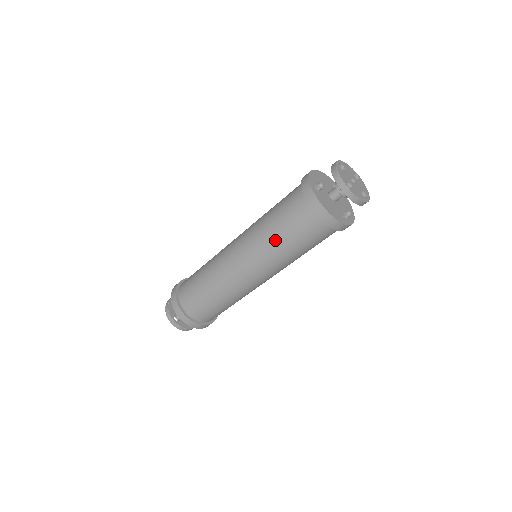
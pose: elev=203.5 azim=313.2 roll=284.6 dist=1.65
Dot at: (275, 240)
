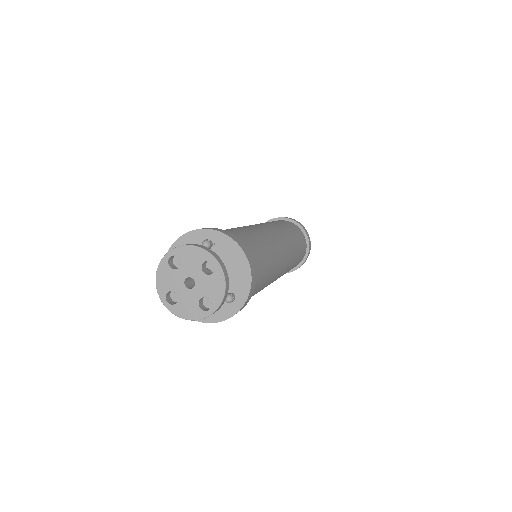
Dot at: (289, 231)
